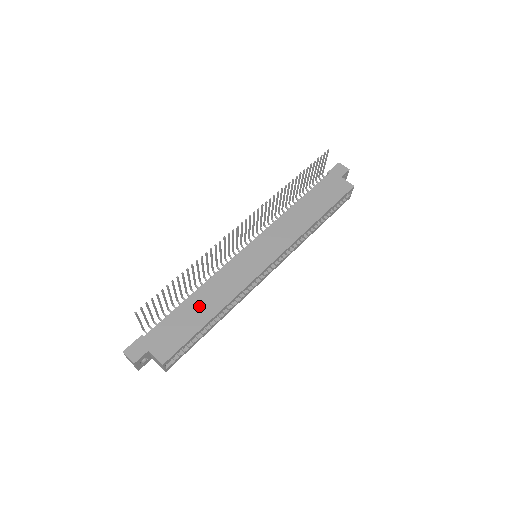
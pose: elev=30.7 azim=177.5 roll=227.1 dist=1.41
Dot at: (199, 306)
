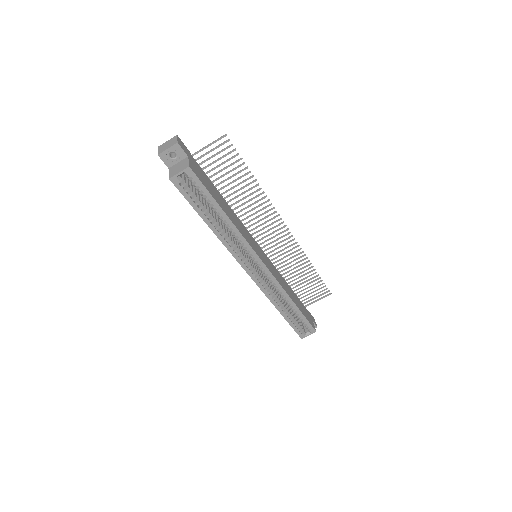
Dot at: (224, 203)
